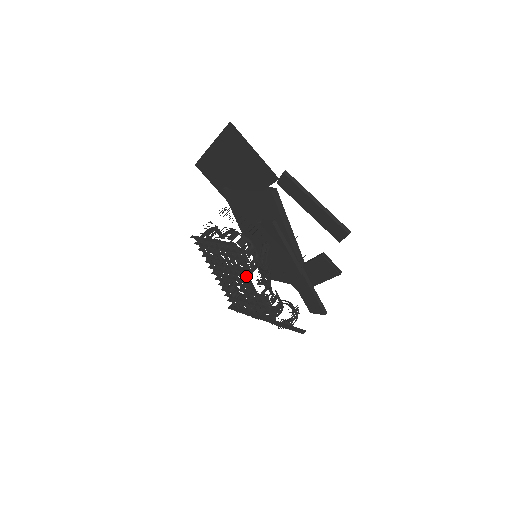
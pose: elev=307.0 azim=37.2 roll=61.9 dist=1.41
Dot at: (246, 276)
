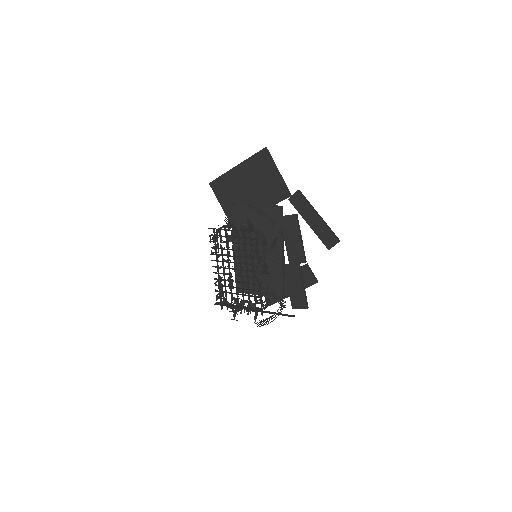
Dot at: (253, 264)
